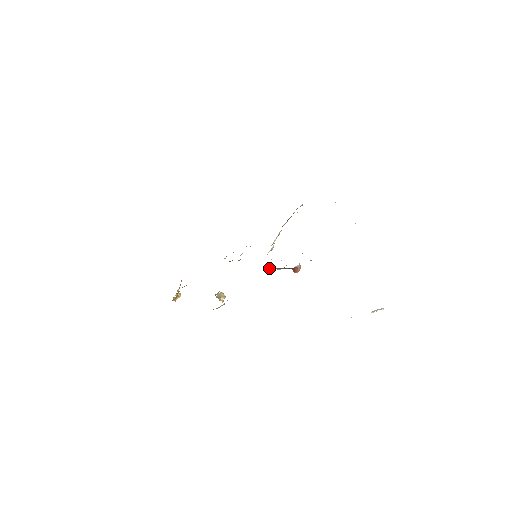
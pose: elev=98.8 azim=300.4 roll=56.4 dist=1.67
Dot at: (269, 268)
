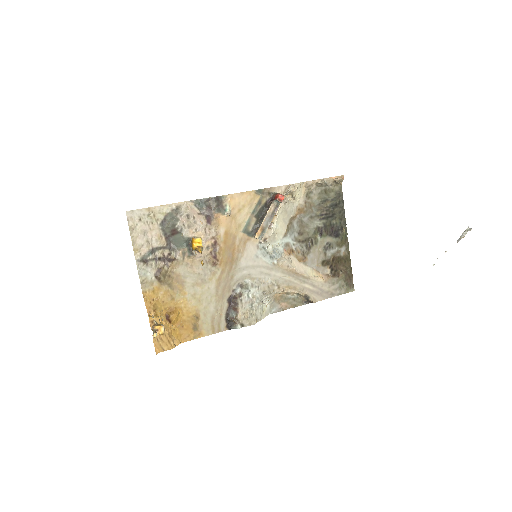
Dot at: (258, 227)
